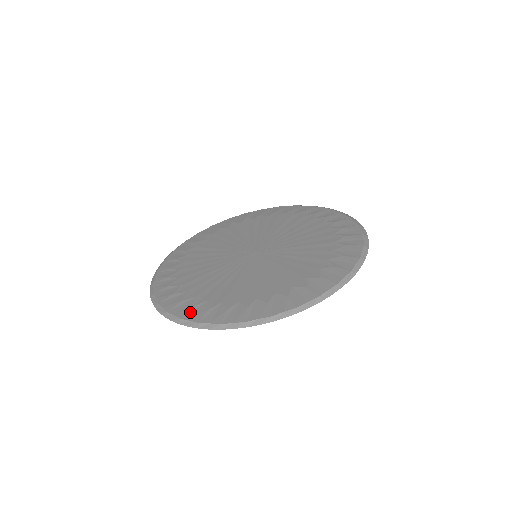
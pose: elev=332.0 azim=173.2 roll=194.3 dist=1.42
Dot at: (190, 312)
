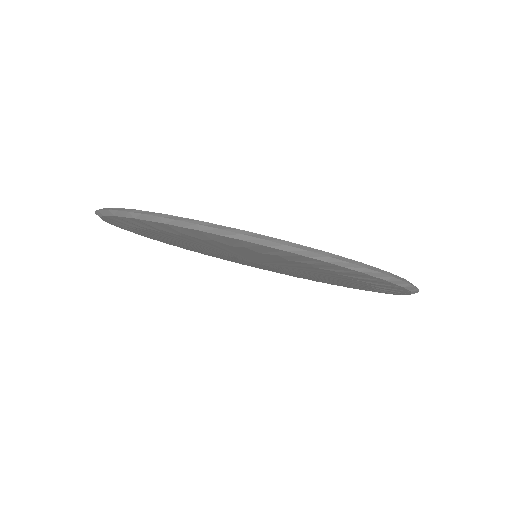
Dot at: occluded
